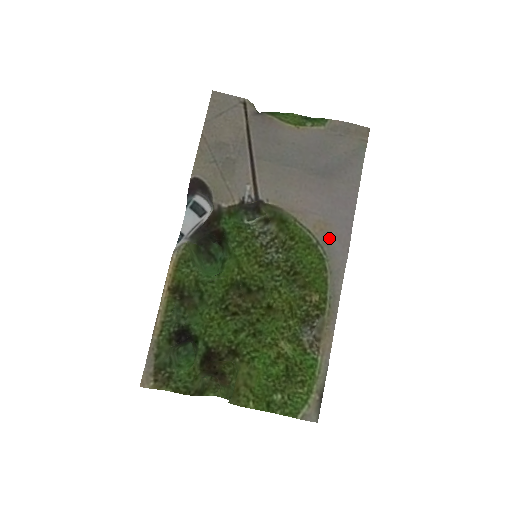
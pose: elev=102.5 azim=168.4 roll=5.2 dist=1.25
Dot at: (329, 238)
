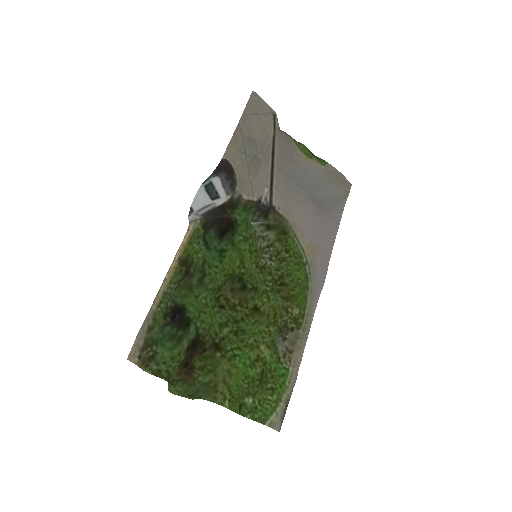
Dot at: (316, 261)
